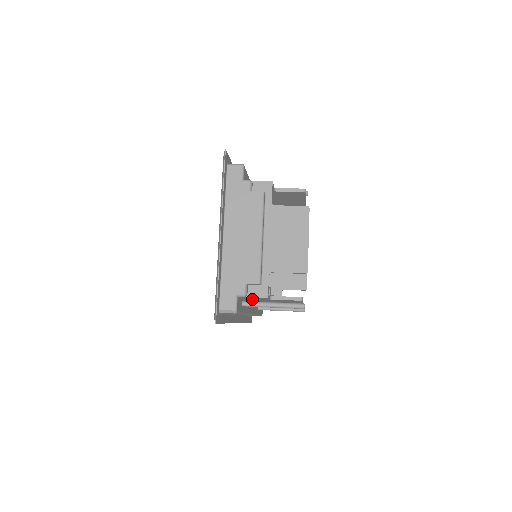
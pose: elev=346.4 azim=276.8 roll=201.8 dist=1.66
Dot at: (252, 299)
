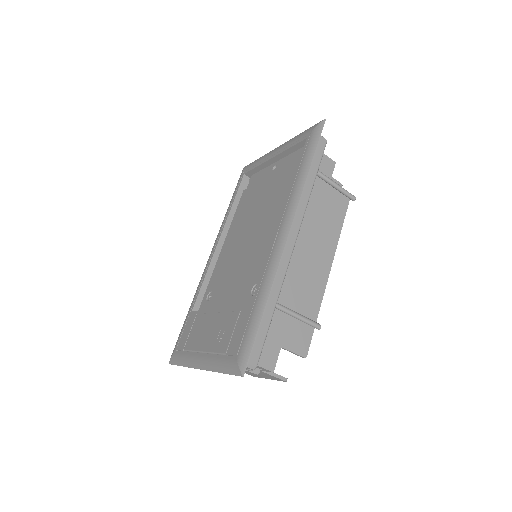
Dot at: (314, 183)
